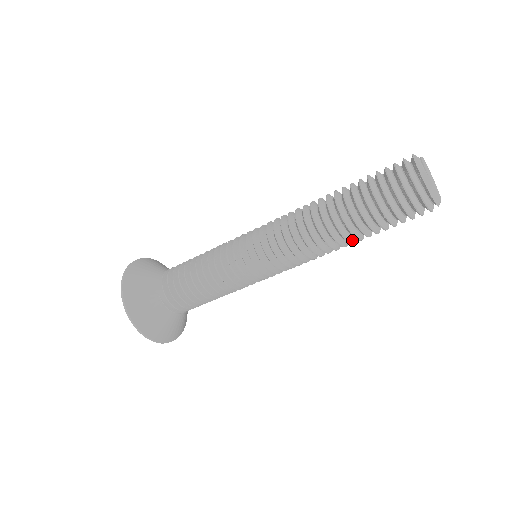
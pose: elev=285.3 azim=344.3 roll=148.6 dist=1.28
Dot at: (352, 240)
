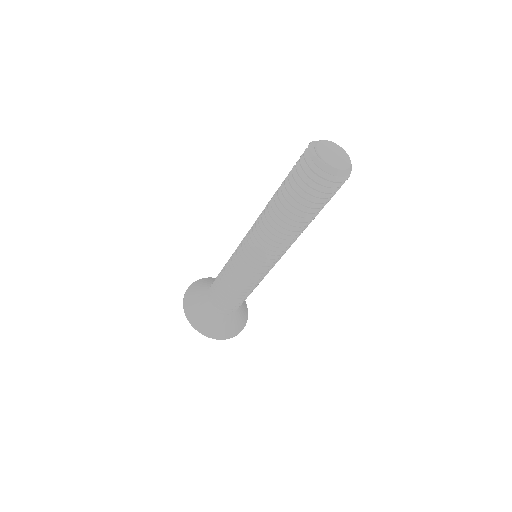
Dot at: occluded
